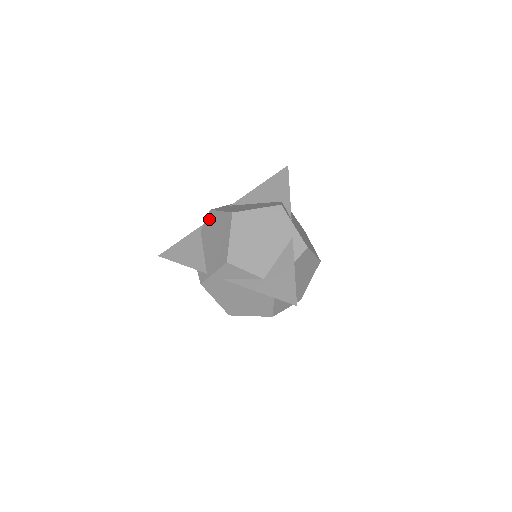
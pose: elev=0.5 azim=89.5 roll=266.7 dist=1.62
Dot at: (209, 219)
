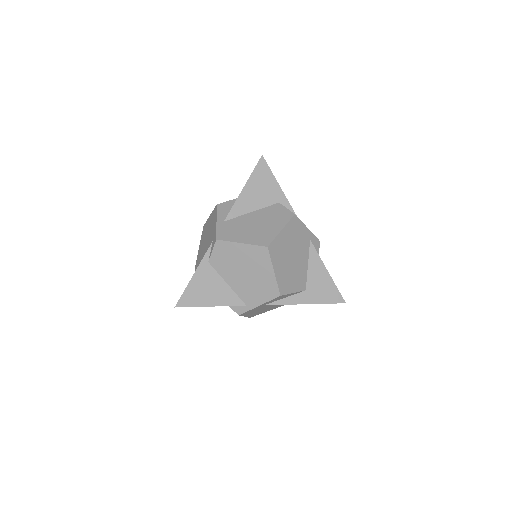
Dot at: (221, 250)
